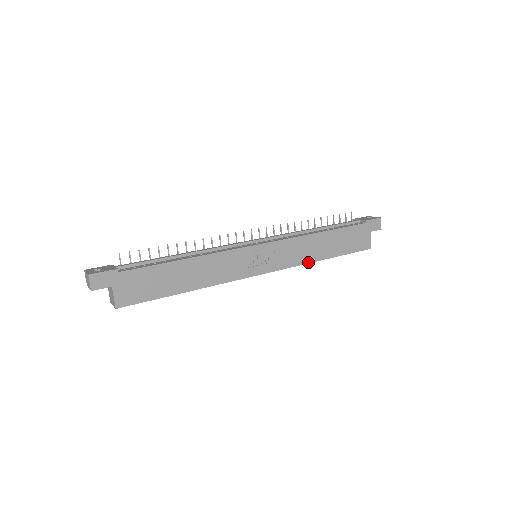
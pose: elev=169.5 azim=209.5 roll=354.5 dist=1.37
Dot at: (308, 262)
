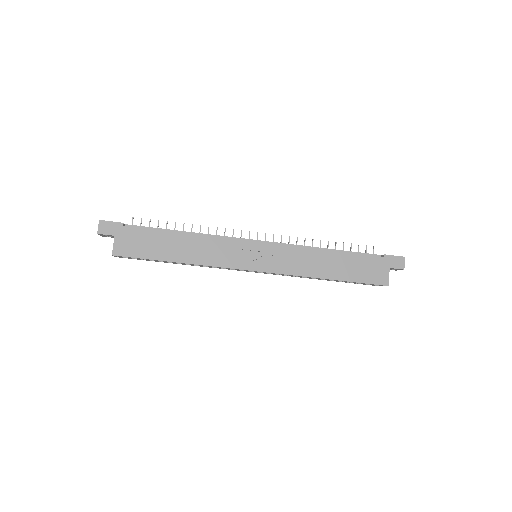
Dot at: (308, 276)
